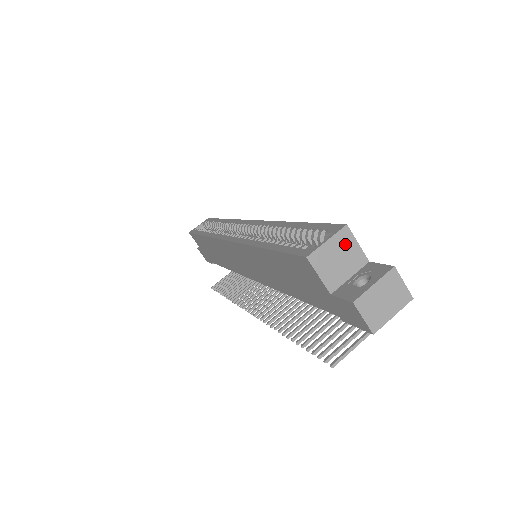
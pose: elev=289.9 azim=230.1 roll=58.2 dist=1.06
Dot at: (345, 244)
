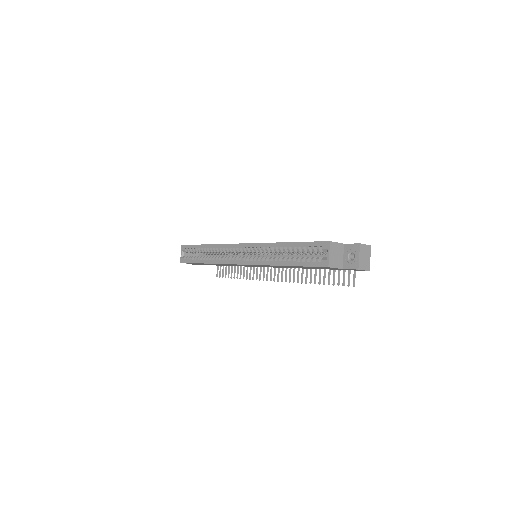
Dot at: (334, 248)
